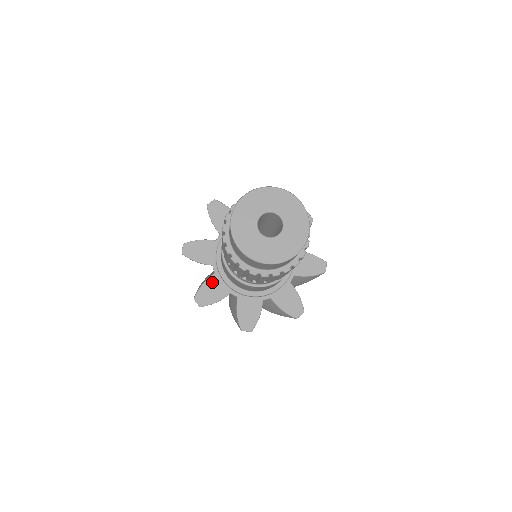
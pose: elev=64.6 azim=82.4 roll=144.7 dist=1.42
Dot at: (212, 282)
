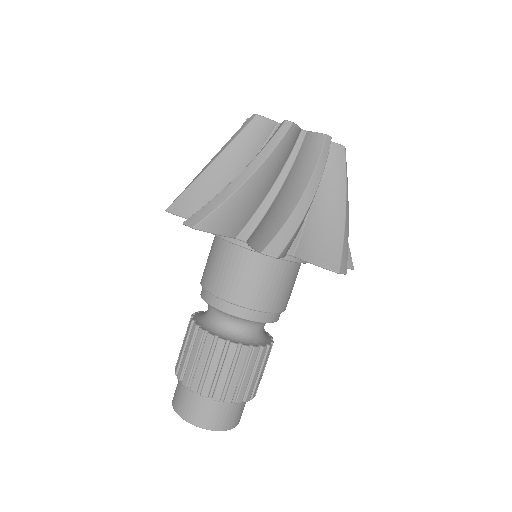
Dot at: occluded
